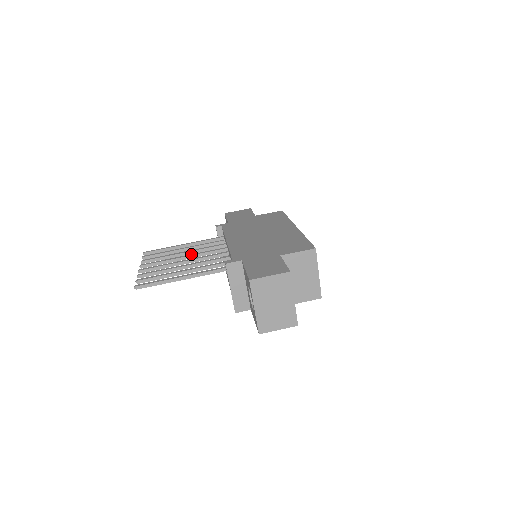
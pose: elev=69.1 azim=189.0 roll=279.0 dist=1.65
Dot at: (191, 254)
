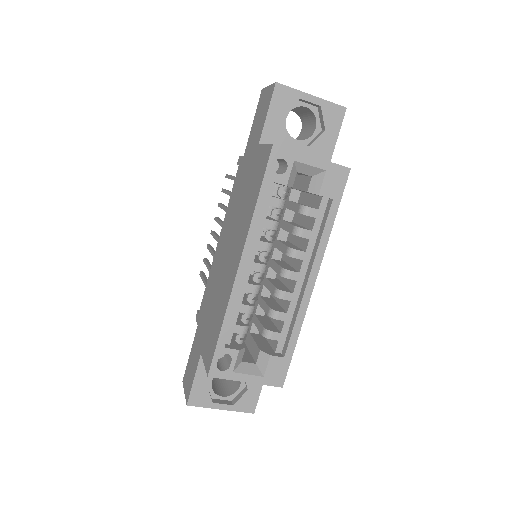
Dot at: occluded
